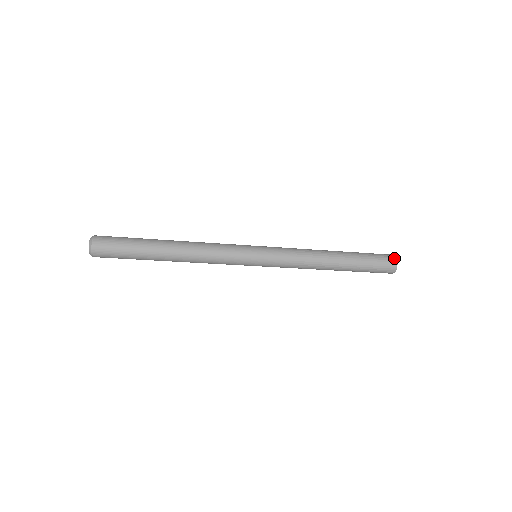
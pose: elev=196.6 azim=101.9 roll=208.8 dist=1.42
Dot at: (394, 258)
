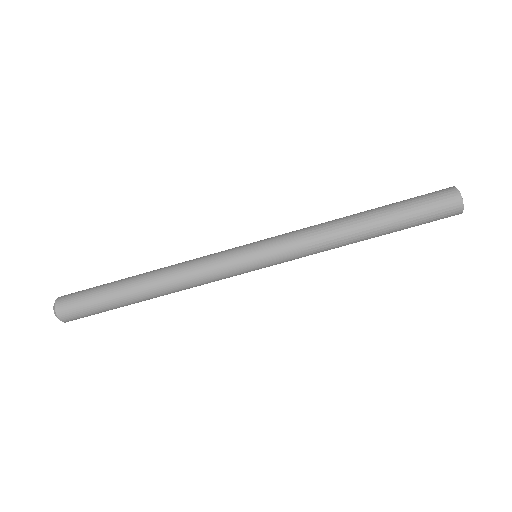
Dot at: occluded
